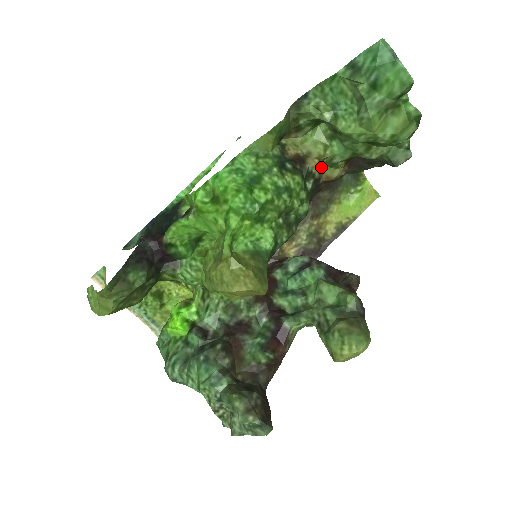
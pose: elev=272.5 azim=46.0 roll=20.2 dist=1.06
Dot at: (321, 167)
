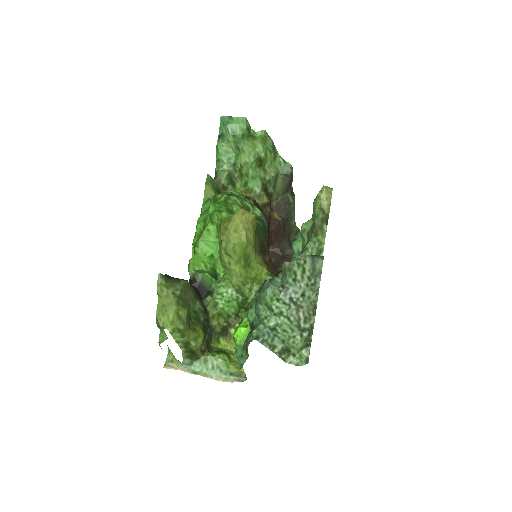
Dot at: occluded
